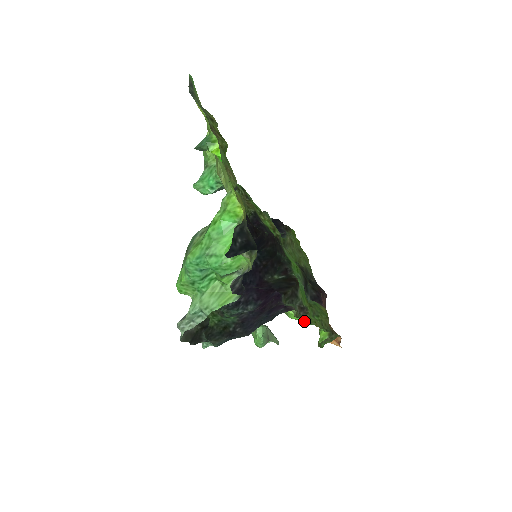
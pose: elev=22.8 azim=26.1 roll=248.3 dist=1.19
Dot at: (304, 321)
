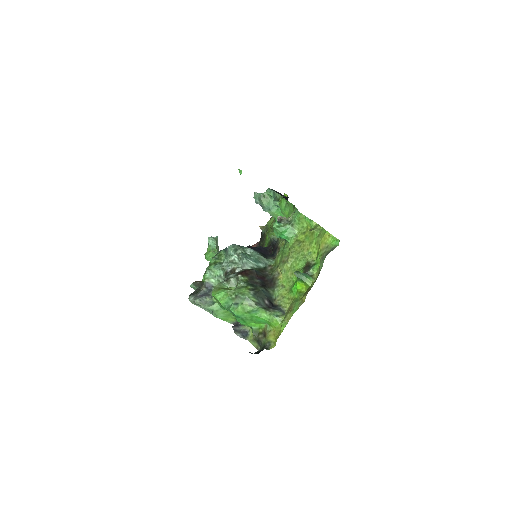
Dot at: occluded
